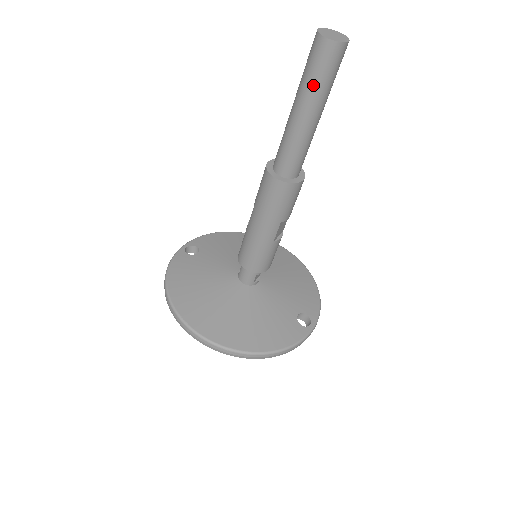
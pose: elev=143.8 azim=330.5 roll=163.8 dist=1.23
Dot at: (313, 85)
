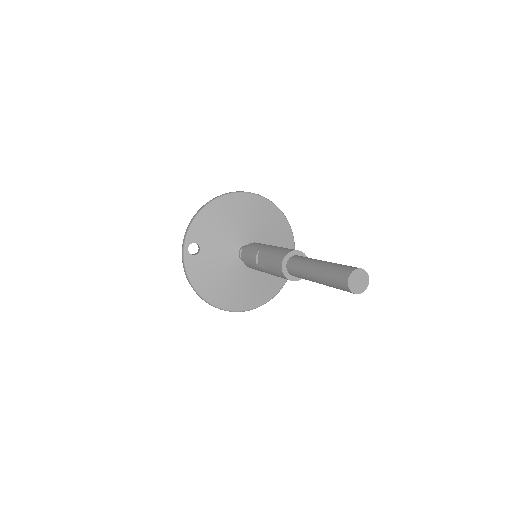
Dot at: occluded
